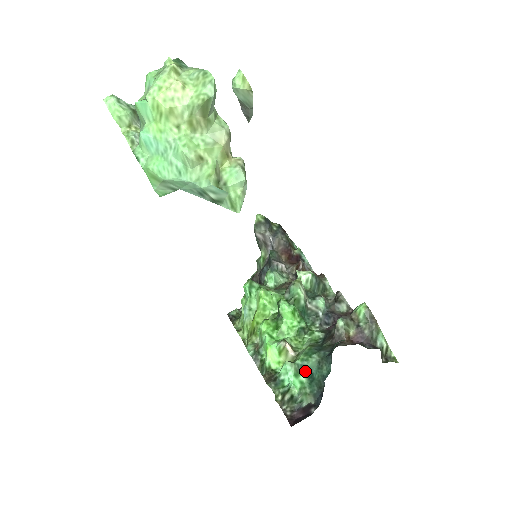
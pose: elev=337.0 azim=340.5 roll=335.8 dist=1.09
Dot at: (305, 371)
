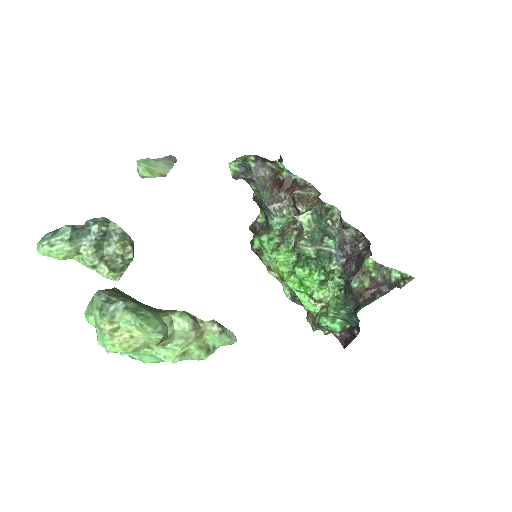
Dot at: (339, 318)
